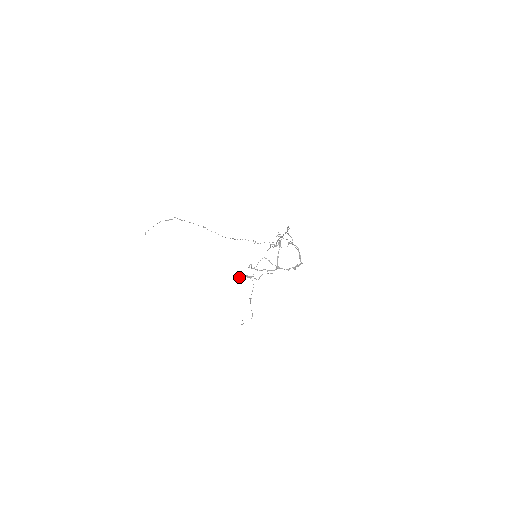
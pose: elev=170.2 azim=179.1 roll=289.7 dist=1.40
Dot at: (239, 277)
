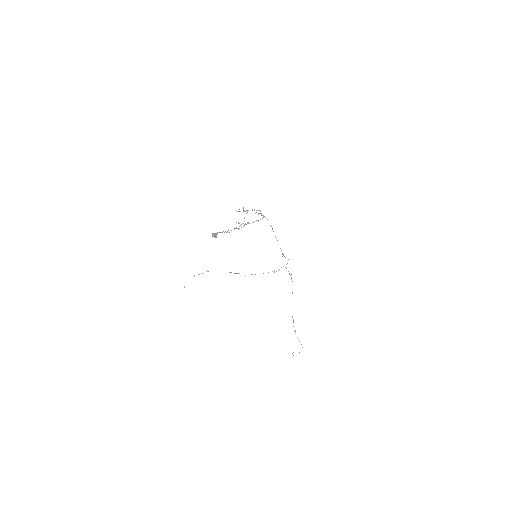
Dot at: (214, 234)
